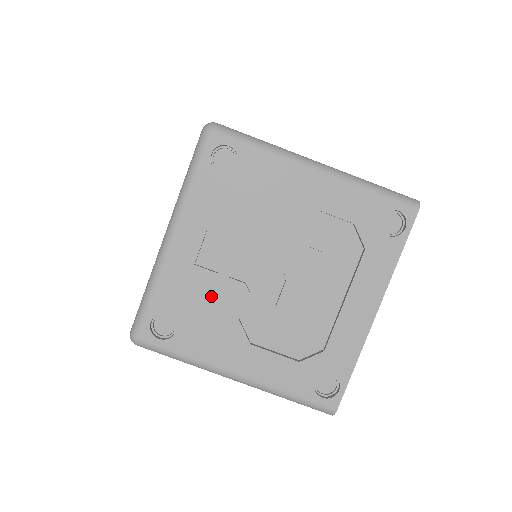
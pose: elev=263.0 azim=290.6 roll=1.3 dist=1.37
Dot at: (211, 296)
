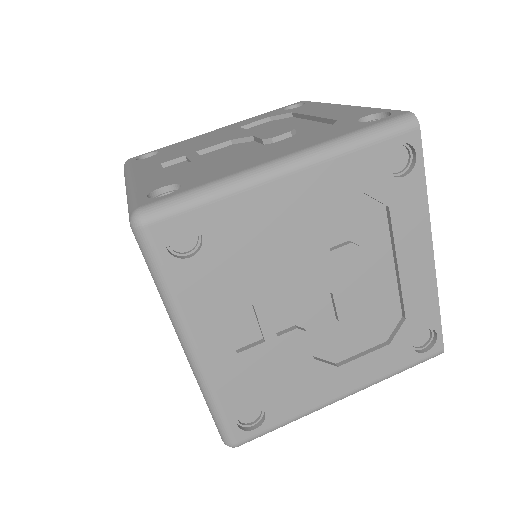
Dot at: (197, 165)
